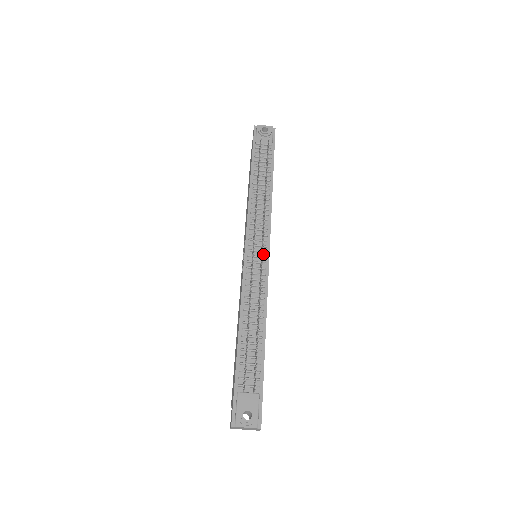
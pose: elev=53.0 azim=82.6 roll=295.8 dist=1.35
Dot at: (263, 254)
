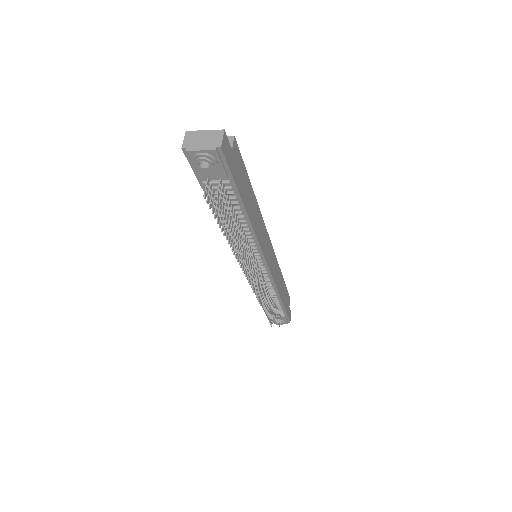
Dot at: (261, 267)
